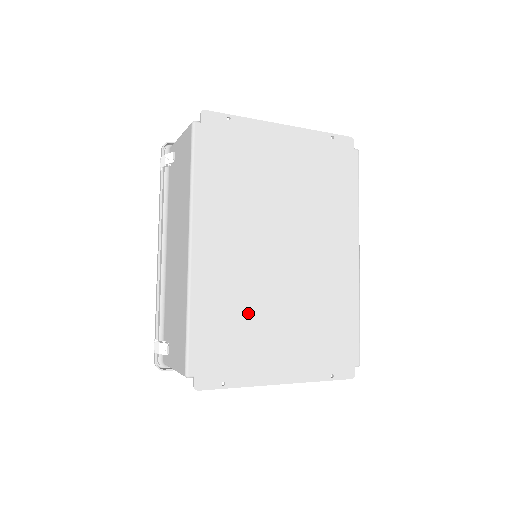
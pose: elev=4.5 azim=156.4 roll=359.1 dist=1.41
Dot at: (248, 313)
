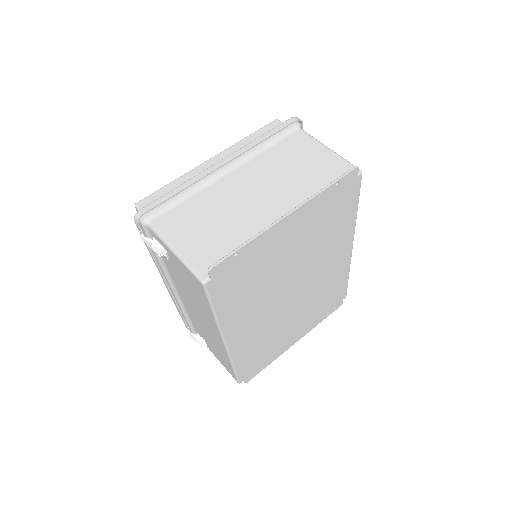
Dot at: (272, 336)
